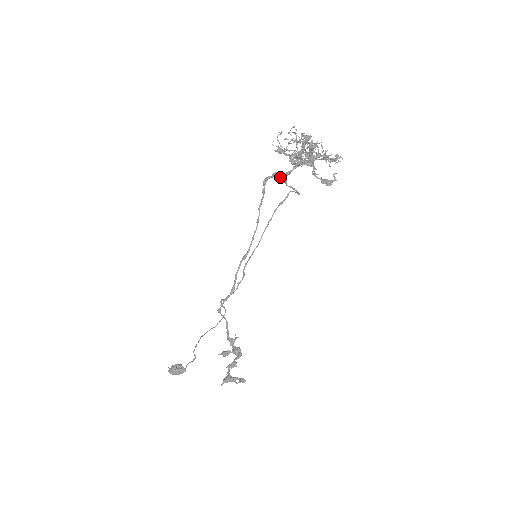
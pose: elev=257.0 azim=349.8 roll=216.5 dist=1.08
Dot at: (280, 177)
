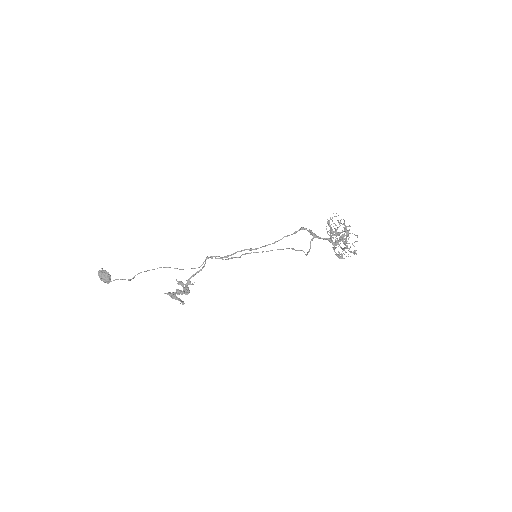
Dot at: (313, 234)
